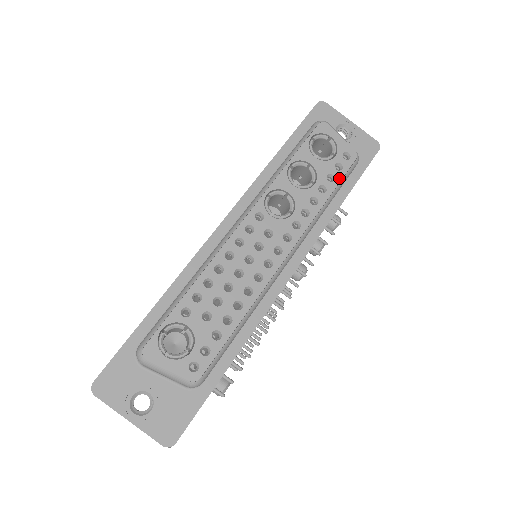
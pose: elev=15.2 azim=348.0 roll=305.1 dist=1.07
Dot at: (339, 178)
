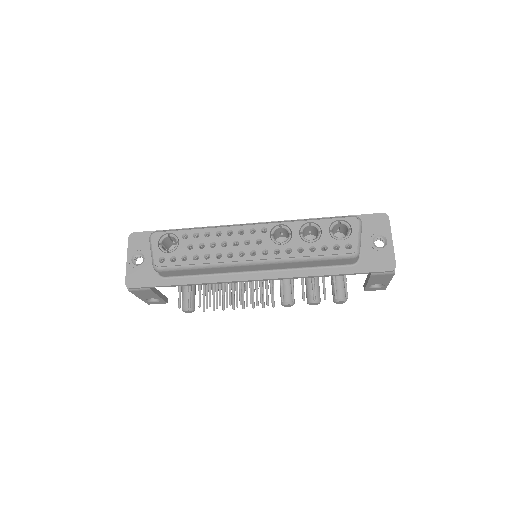
Dot at: (329, 253)
